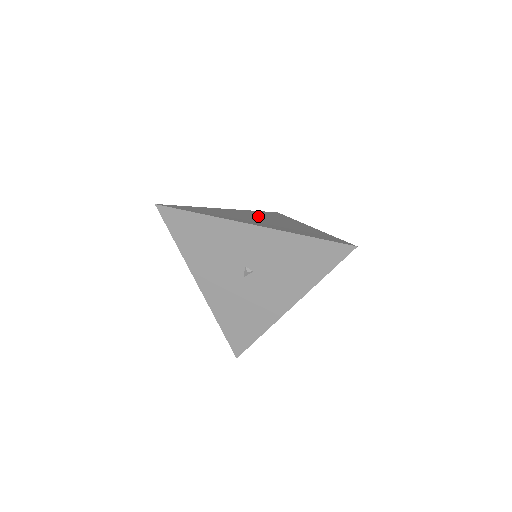
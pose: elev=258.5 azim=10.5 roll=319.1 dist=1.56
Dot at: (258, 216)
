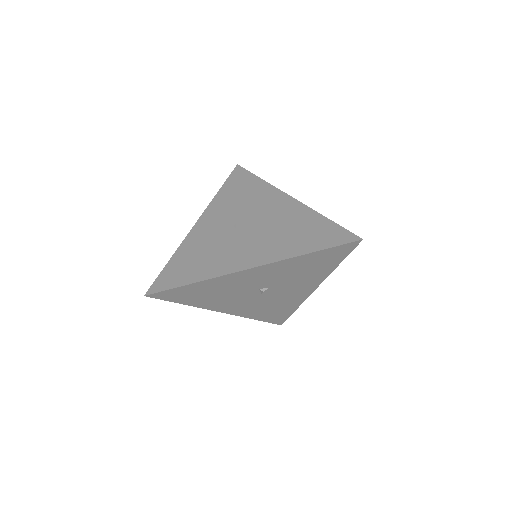
Dot at: (235, 217)
